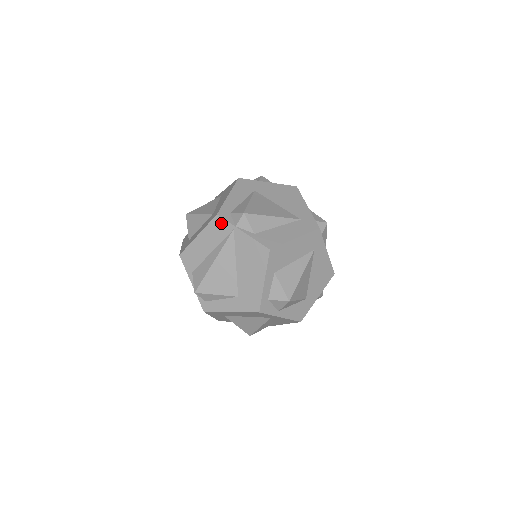
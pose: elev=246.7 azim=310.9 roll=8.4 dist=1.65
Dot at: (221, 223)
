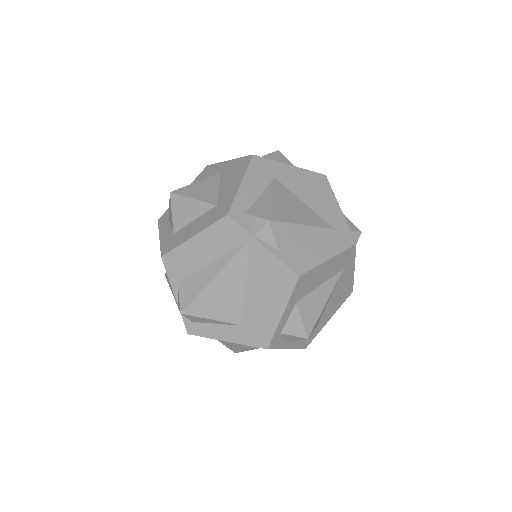
Dot at: (232, 228)
